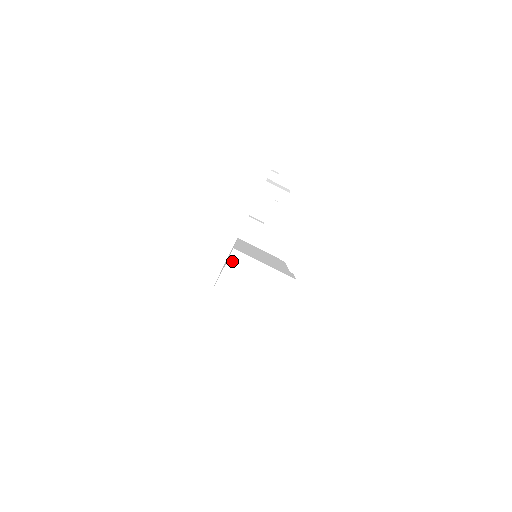
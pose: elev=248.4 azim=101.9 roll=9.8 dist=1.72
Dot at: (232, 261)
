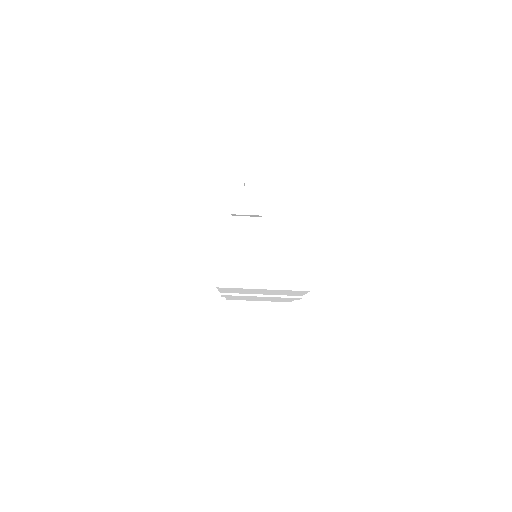
Dot at: (224, 234)
